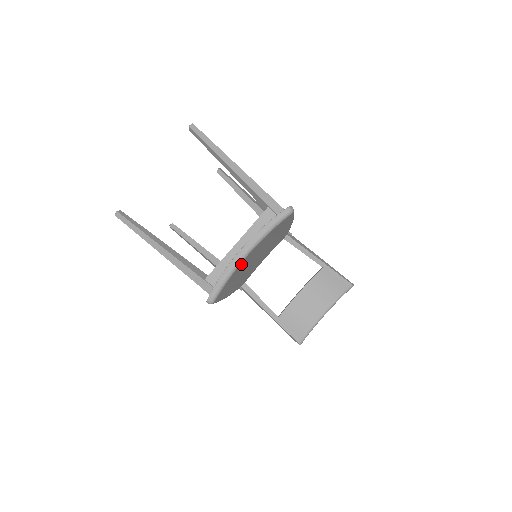
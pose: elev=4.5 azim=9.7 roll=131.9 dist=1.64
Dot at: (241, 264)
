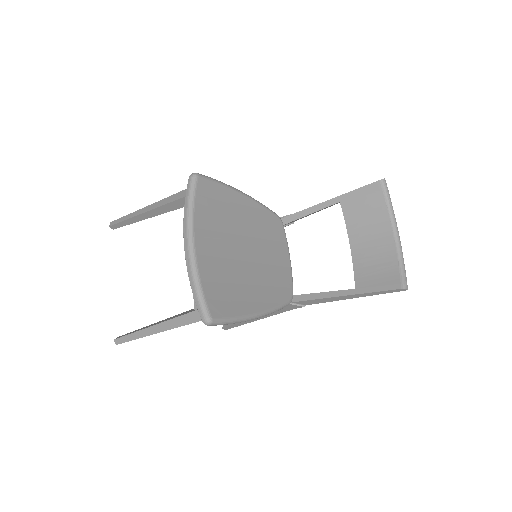
Dot at: (201, 261)
